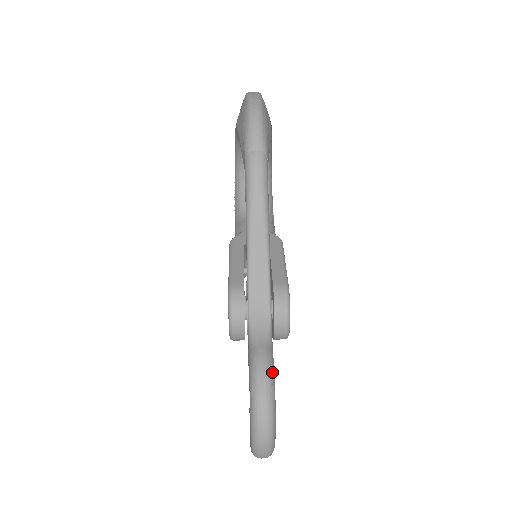
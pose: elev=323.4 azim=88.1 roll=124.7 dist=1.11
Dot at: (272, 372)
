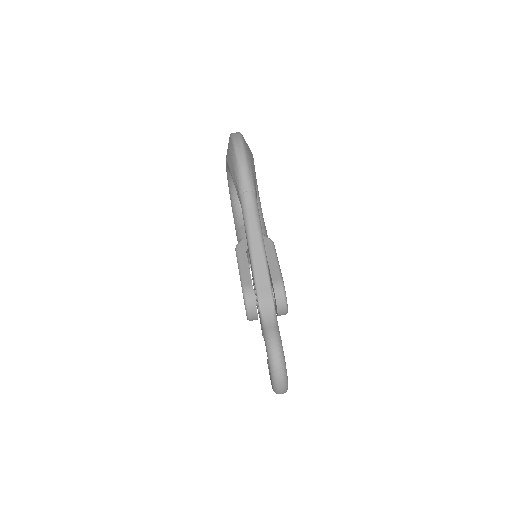
Dot at: (280, 343)
